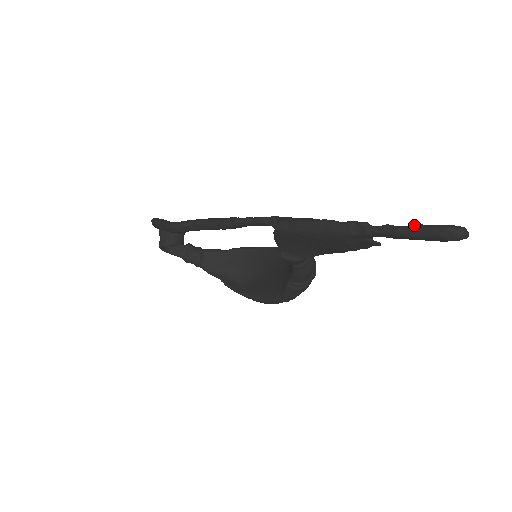
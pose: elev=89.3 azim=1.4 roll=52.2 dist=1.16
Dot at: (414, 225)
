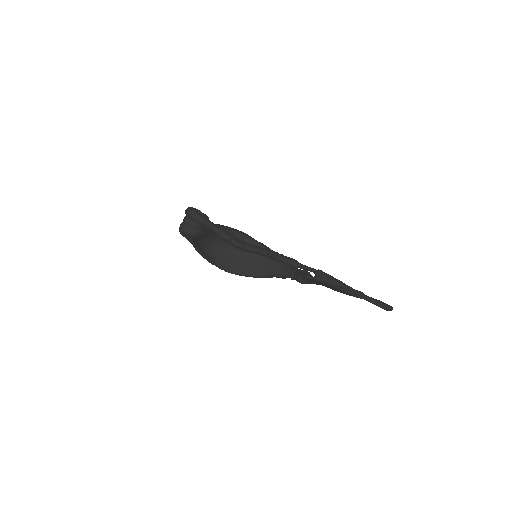
Dot at: (382, 303)
